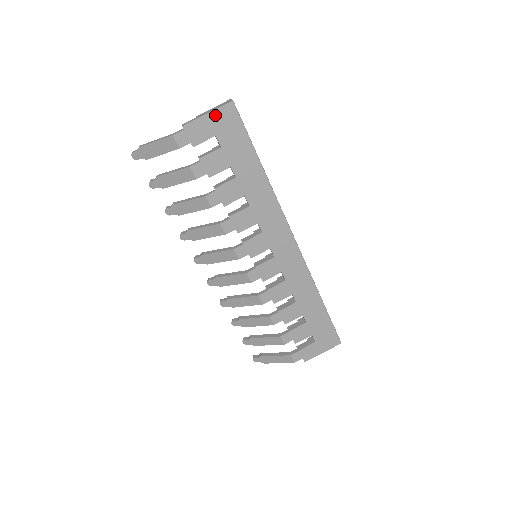
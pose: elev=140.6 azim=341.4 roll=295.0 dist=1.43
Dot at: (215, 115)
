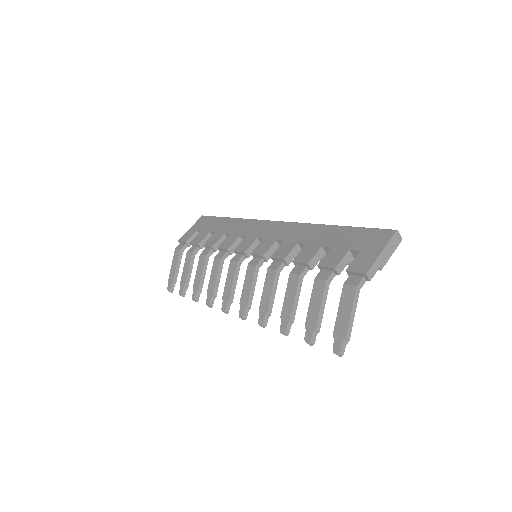
Dot at: (195, 226)
